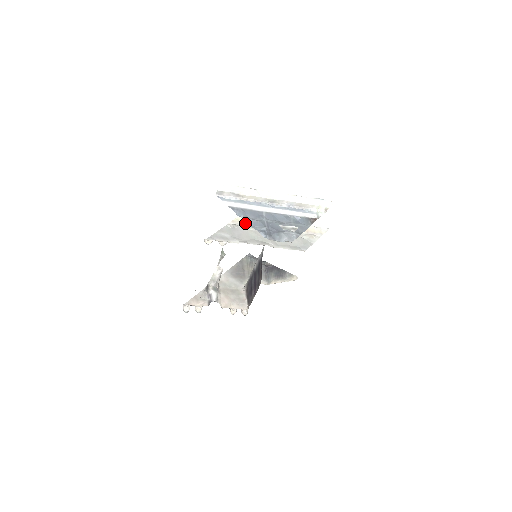
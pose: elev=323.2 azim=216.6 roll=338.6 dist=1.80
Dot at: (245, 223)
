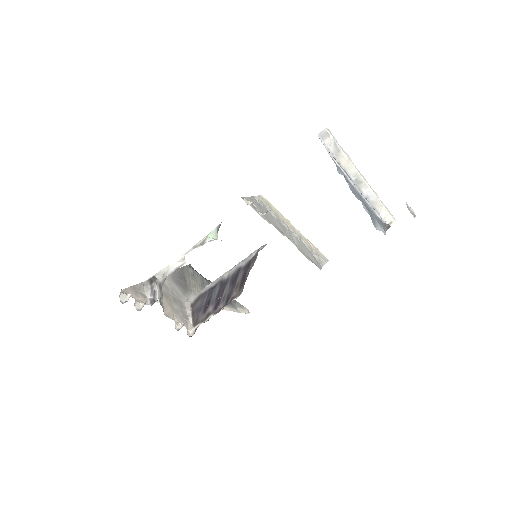
Dot at: (269, 206)
